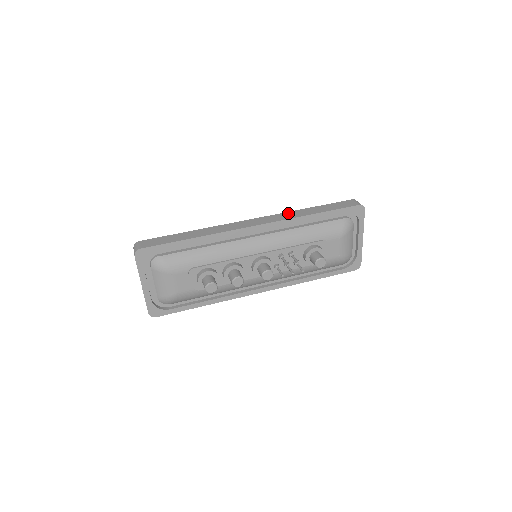
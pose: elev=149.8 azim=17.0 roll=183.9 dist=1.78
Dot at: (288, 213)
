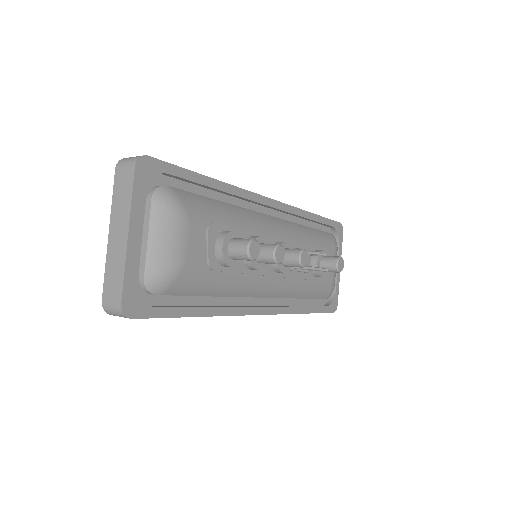
Dot at: occluded
